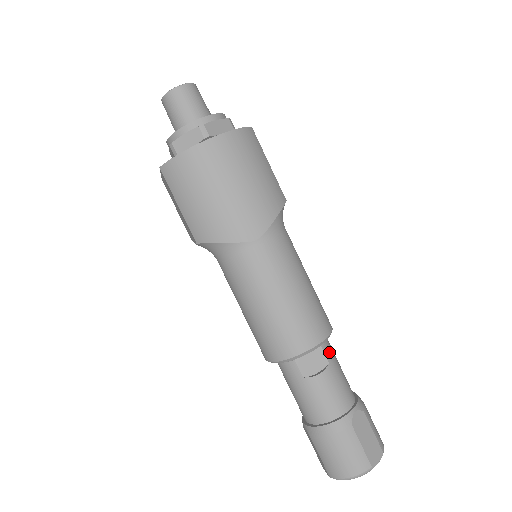
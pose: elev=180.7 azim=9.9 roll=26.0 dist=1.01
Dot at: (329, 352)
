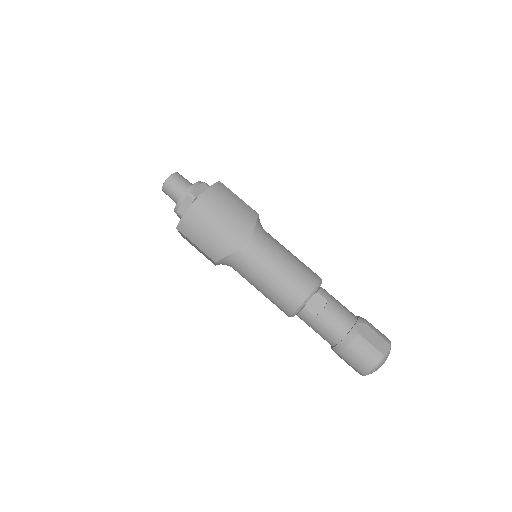
Dot at: (325, 294)
